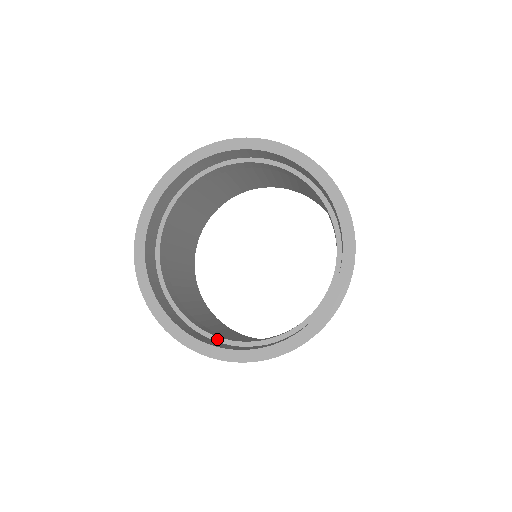
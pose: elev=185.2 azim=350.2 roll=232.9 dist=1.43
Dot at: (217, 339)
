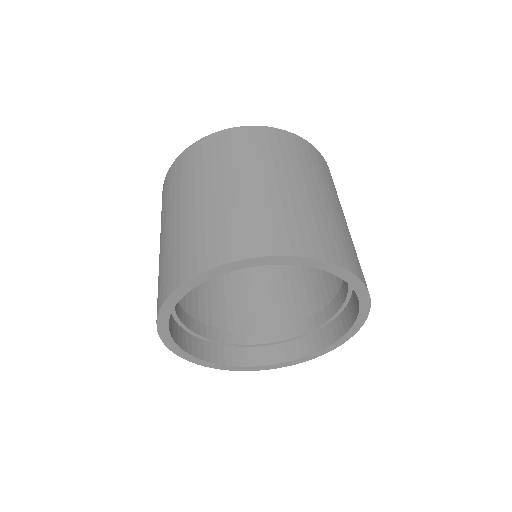
Dot at: (178, 321)
